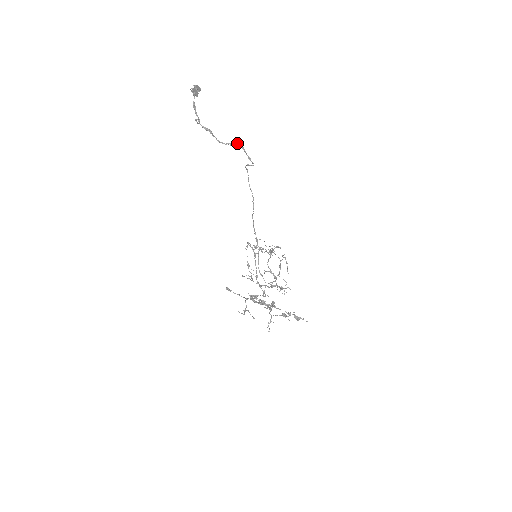
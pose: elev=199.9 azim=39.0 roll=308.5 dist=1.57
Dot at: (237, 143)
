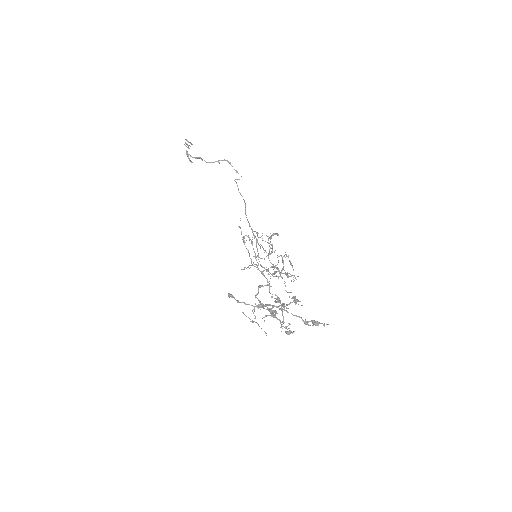
Dot at: occluded
